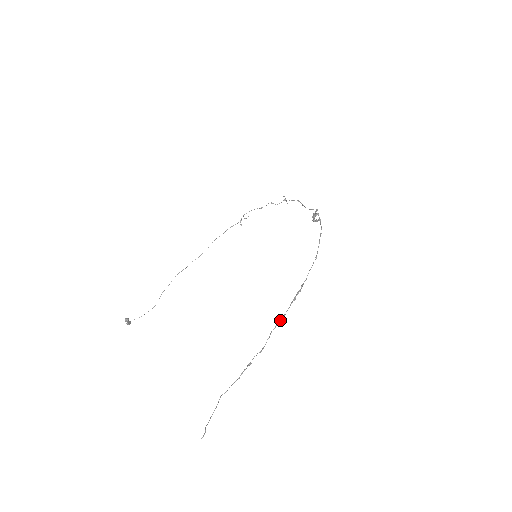
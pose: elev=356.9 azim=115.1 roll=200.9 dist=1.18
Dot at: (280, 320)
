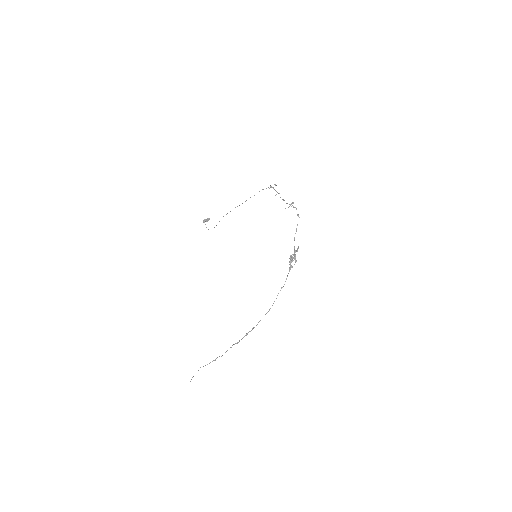
Dot at: occluded
